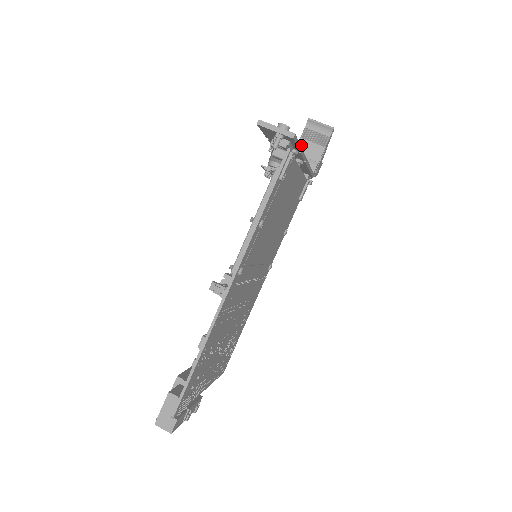
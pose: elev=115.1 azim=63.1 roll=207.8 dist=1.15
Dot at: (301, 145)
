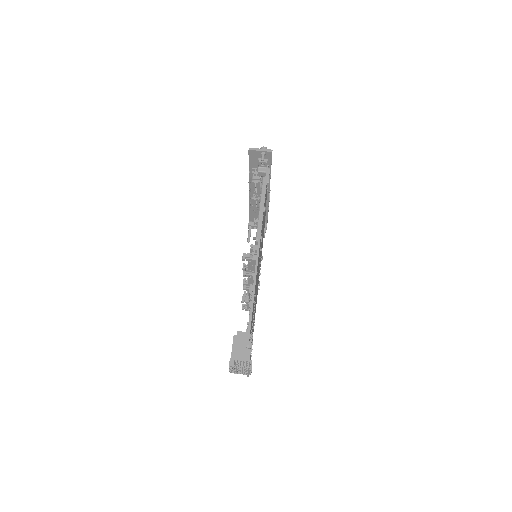
Dot at: occluded
